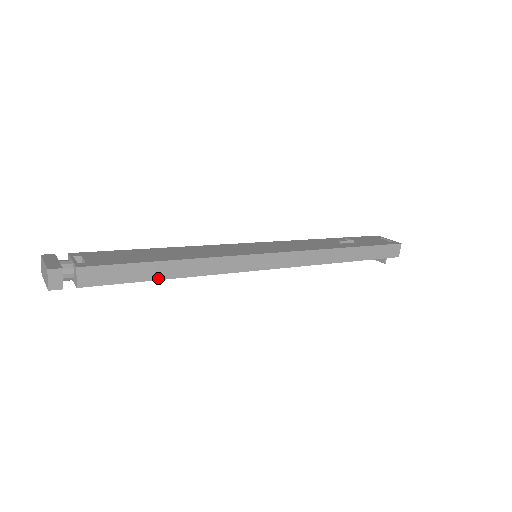
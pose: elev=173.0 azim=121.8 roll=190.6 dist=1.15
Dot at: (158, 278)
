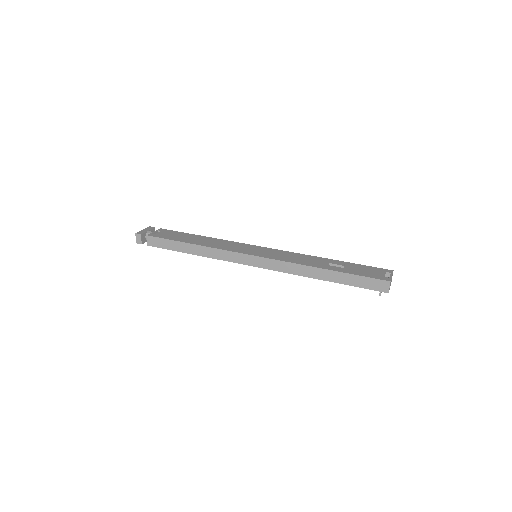
Dot at: (184, 252)
